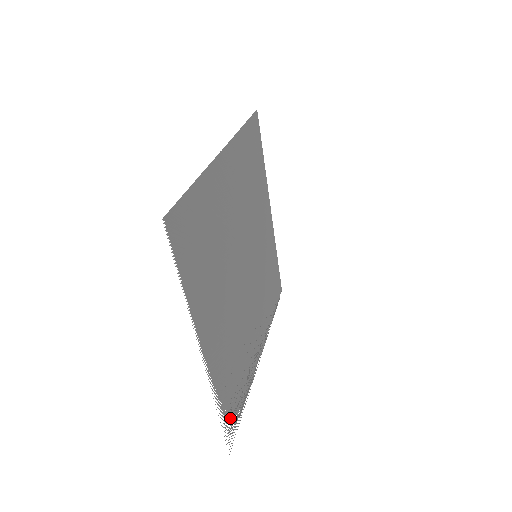
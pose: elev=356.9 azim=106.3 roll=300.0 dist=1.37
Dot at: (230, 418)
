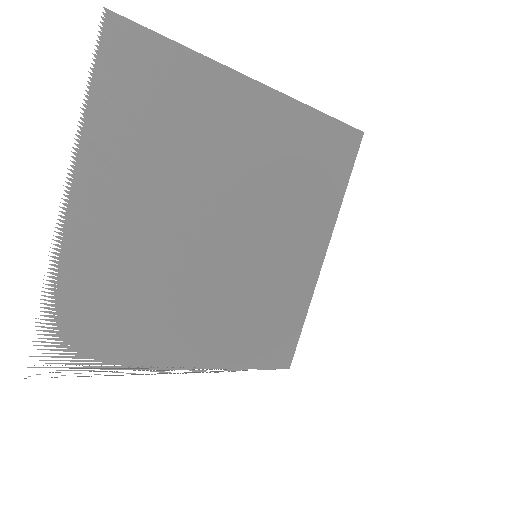
Dot at: (60, 342)
